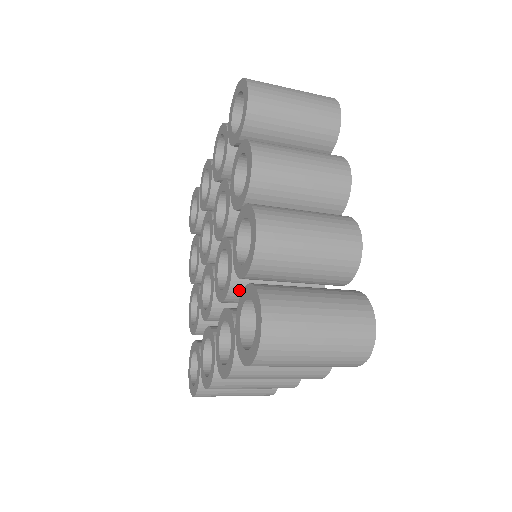
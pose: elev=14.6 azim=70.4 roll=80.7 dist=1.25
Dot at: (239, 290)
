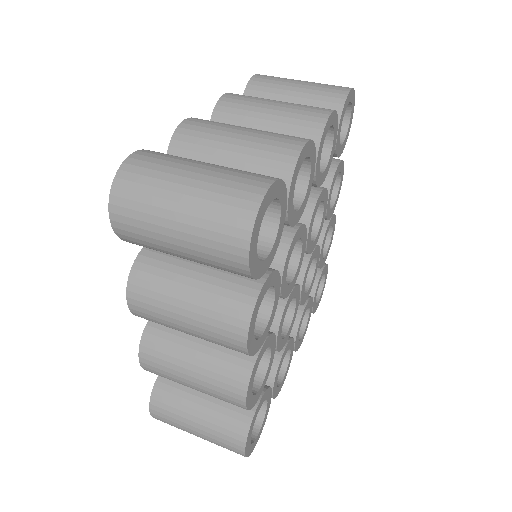
Dot at: occluded
